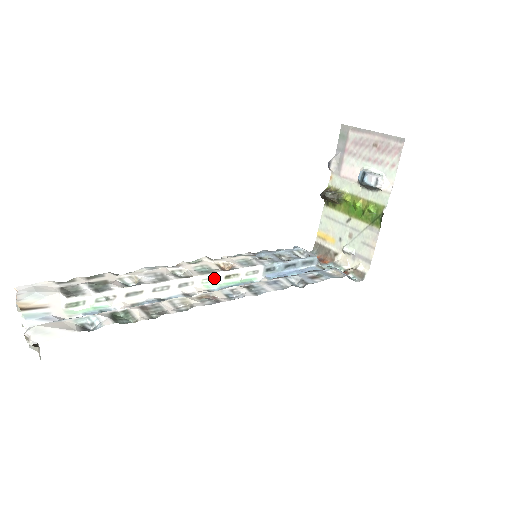
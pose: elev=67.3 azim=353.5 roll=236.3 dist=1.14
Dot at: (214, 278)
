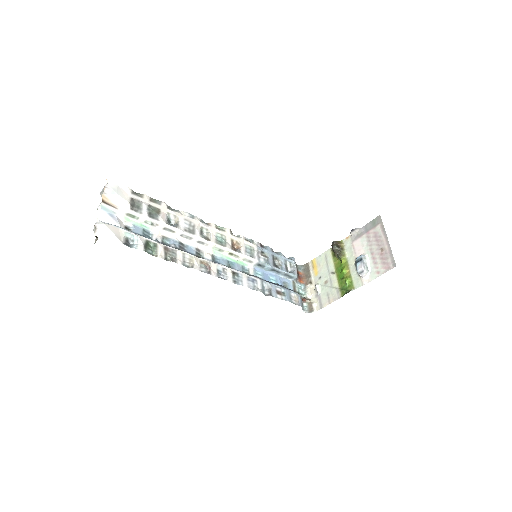
Dot at: (222, 250)
